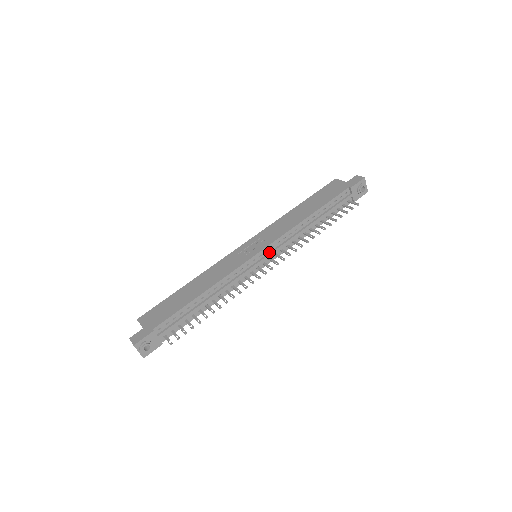
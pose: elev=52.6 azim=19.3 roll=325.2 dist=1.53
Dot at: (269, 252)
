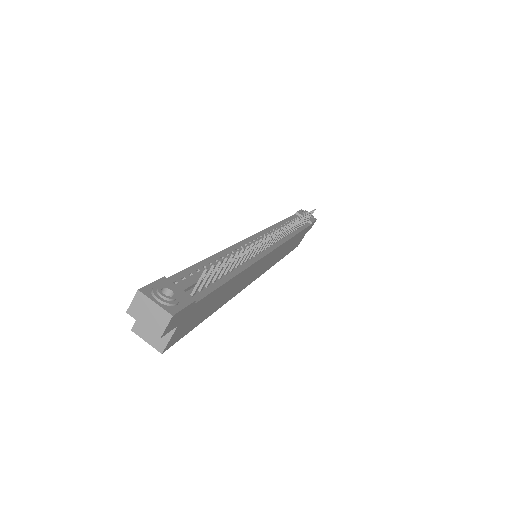
Dot at: occluded
